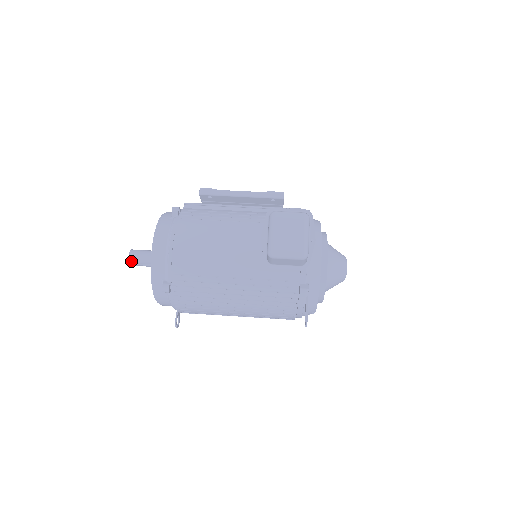
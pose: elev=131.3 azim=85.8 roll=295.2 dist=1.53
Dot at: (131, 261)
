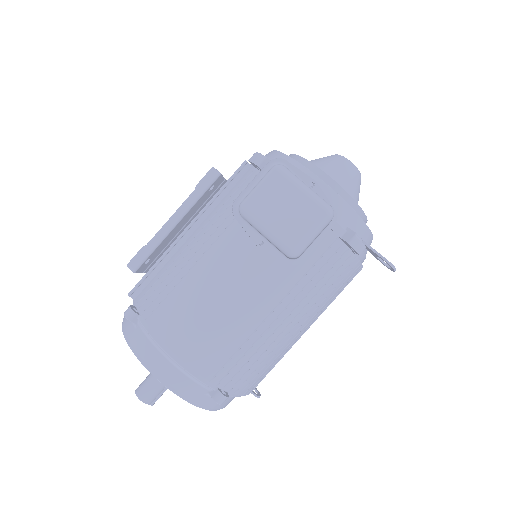
Dot at: (149, 402)
